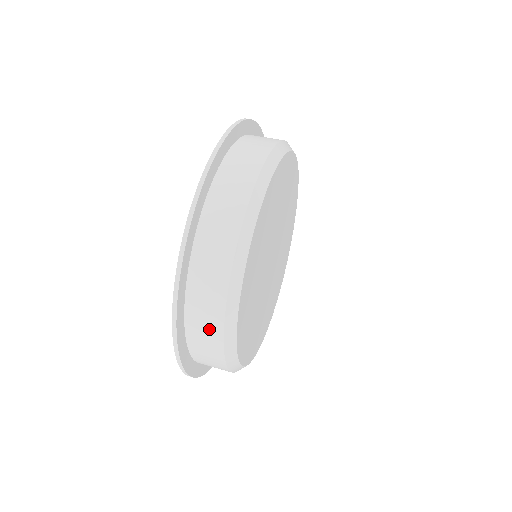
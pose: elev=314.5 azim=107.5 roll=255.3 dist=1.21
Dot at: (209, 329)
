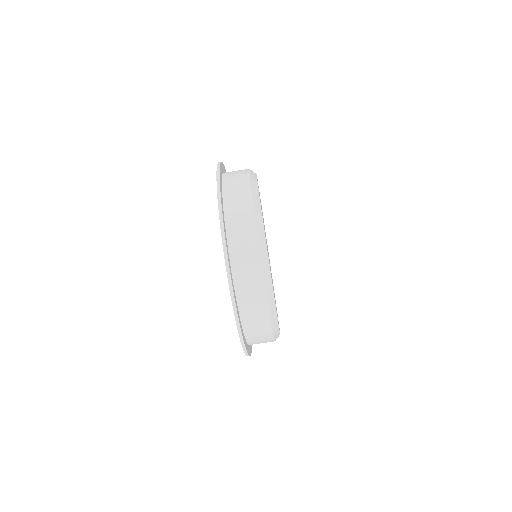
Dot at: occluded
